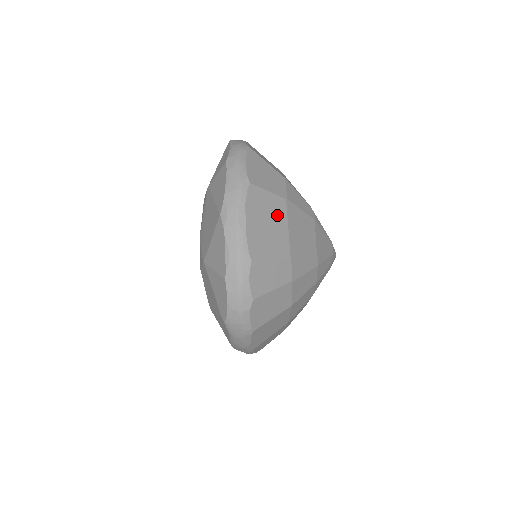
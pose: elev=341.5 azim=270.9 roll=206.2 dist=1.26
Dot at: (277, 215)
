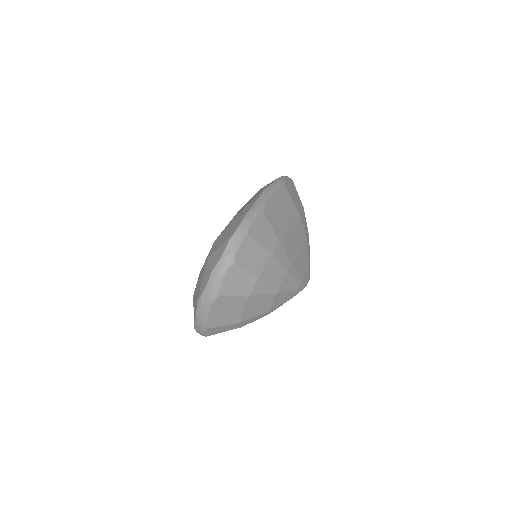
Dot at: (237, 305)
